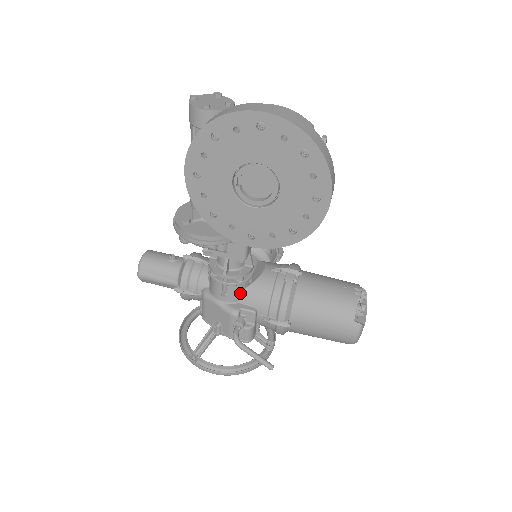
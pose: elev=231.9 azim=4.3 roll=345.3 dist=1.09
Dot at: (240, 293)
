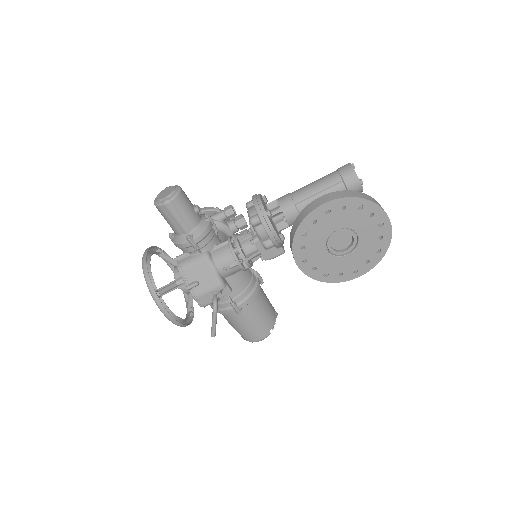
Dot at: (233, 274)
